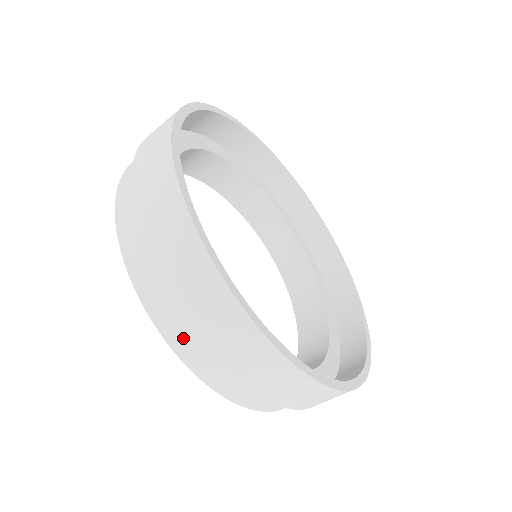
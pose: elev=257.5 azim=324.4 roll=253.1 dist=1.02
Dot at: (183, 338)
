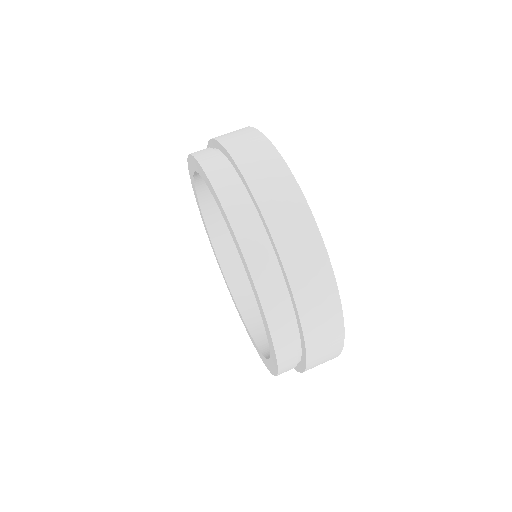
Dot at: (219, 170)
